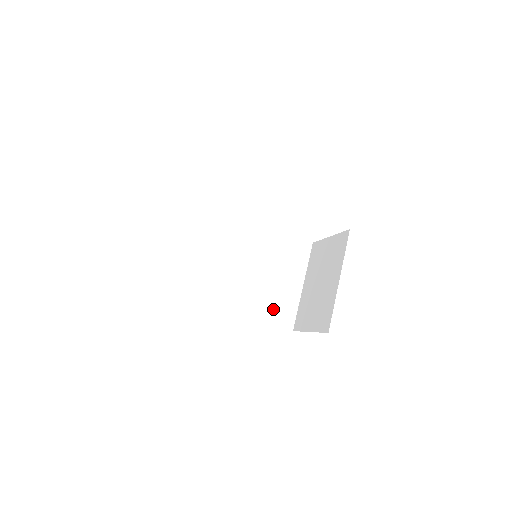
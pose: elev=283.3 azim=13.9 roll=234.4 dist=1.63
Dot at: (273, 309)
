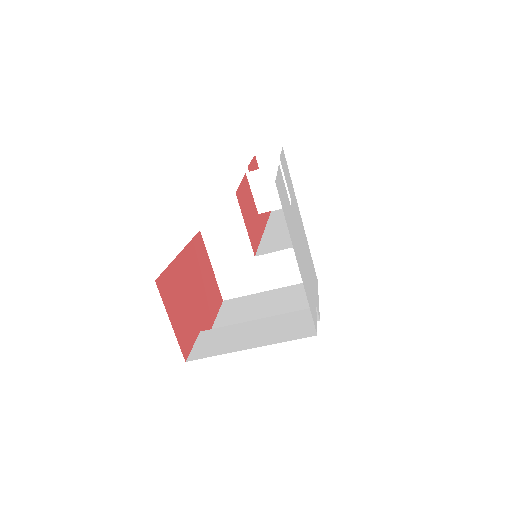
Dot at: occluded
